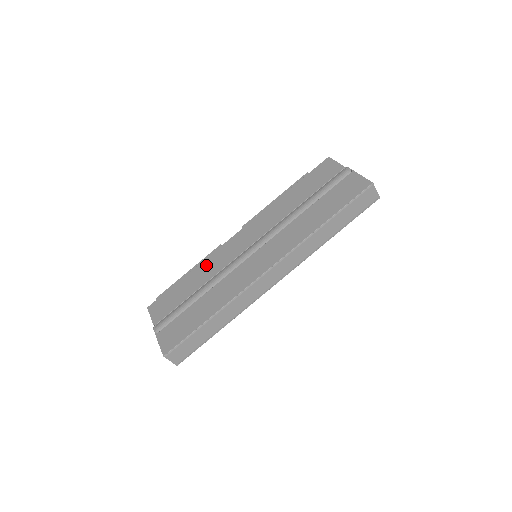
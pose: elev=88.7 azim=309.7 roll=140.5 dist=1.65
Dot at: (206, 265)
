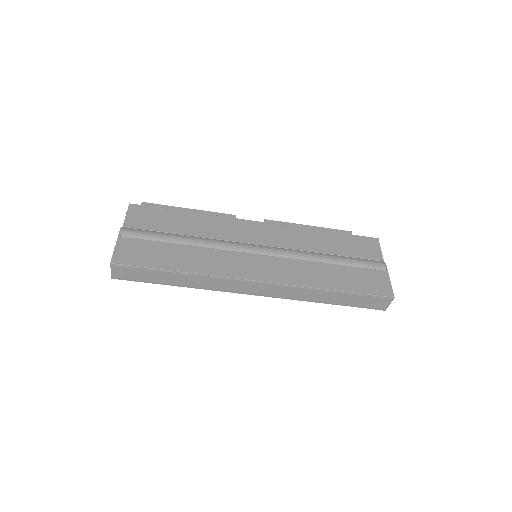
Dot at: (211, 221)
